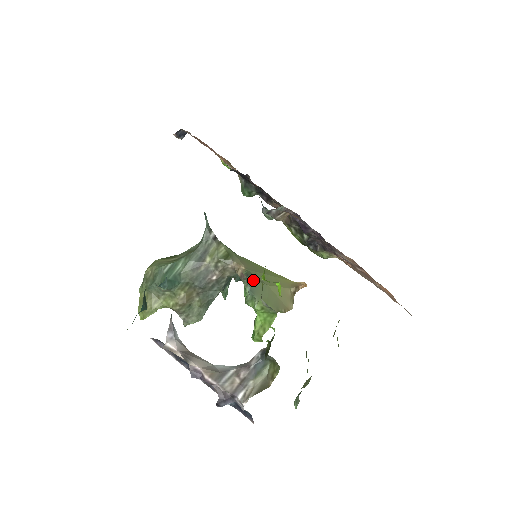
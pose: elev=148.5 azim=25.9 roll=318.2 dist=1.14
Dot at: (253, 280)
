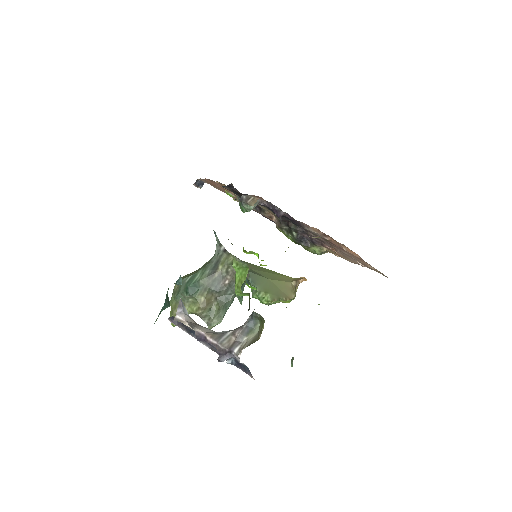
Dot at: (254, 274)
